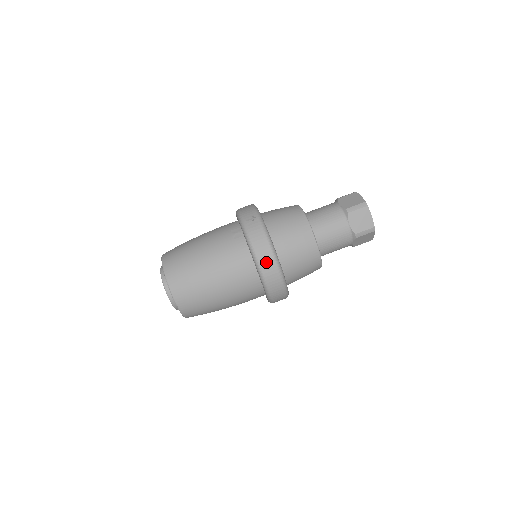
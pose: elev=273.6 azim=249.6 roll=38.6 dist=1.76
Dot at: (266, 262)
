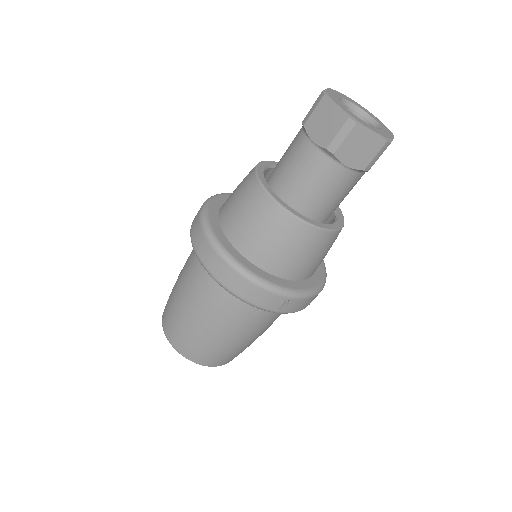
Dot at: occluded
